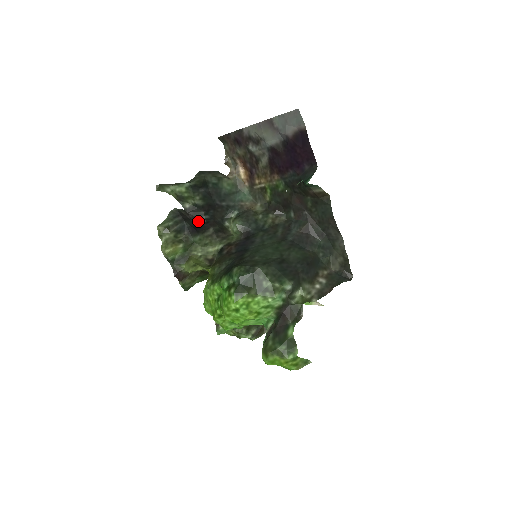
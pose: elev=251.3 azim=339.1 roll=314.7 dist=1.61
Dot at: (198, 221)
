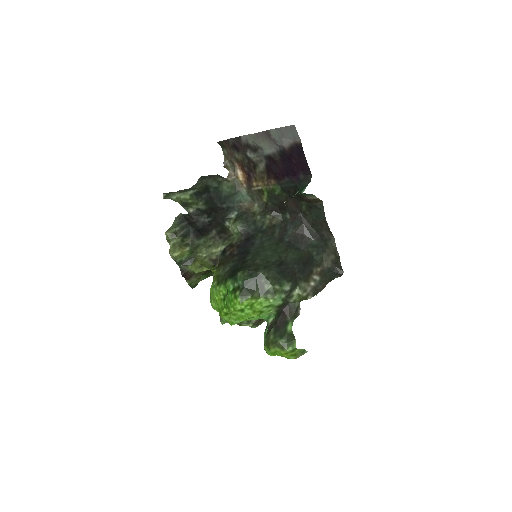
Dot at: (201, 224)
